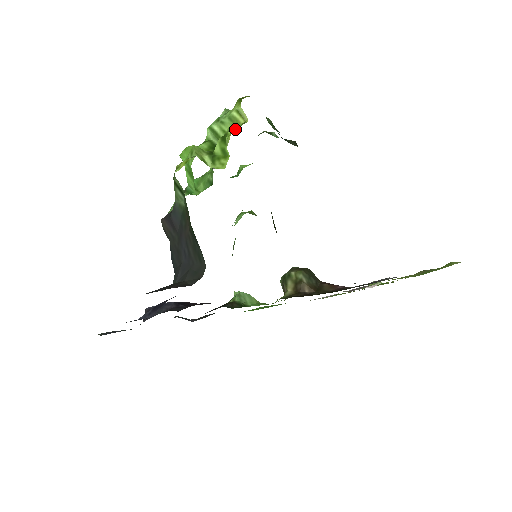
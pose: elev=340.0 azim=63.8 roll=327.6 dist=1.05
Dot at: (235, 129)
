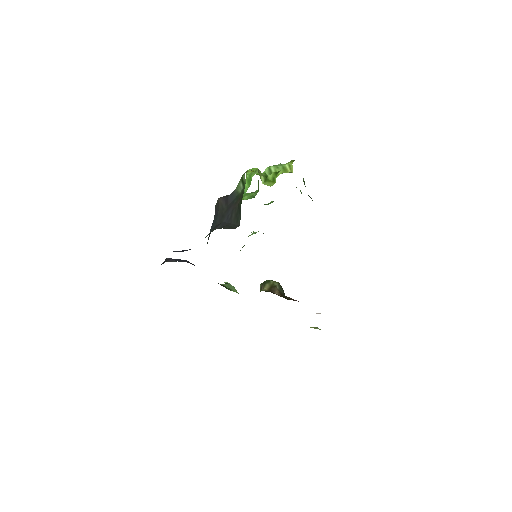
Dot at: occluded
